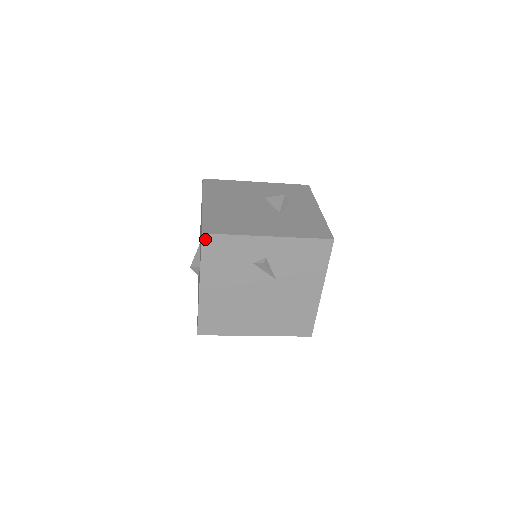
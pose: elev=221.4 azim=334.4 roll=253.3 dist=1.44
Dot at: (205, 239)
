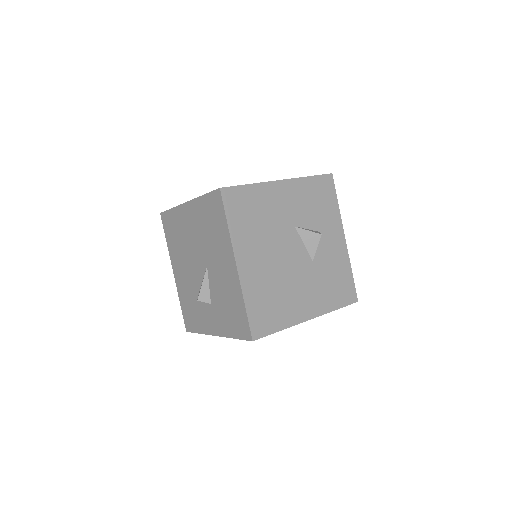
Dot at: (252, 339)
